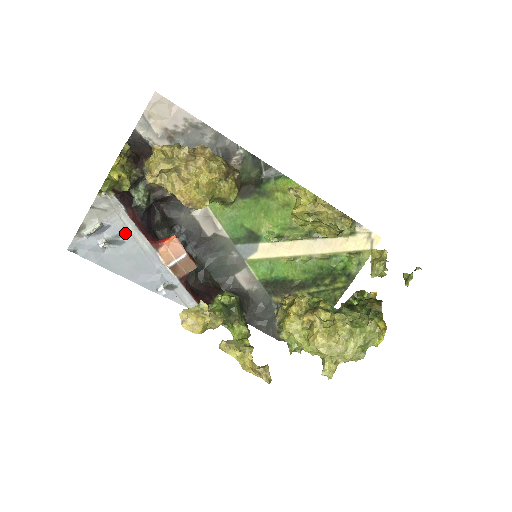
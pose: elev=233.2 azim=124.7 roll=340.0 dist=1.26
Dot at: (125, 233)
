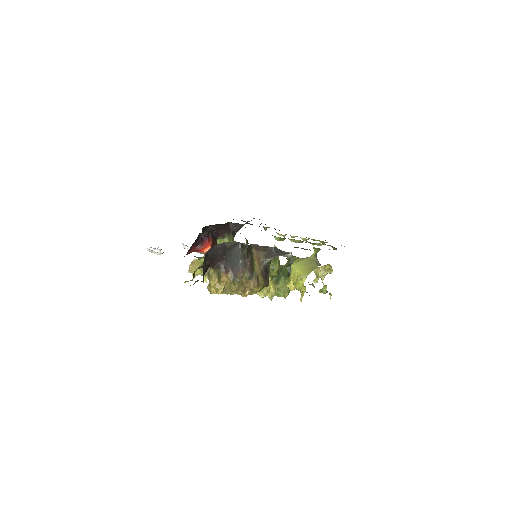
Dot at: occluded
